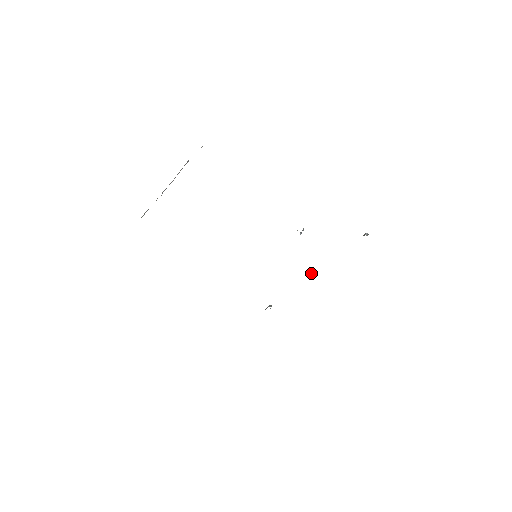
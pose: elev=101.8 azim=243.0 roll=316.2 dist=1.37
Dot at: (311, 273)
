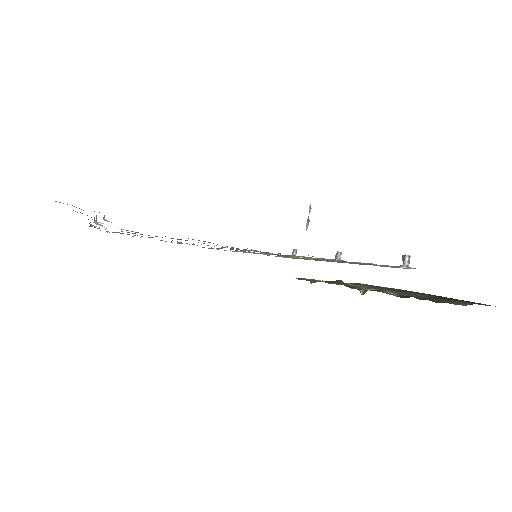
Dot at: (335, 256)
